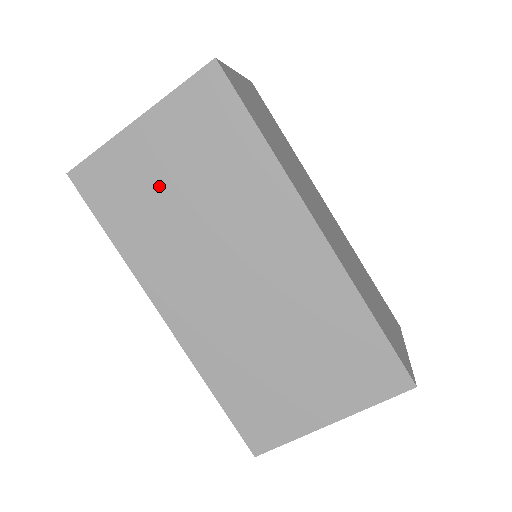
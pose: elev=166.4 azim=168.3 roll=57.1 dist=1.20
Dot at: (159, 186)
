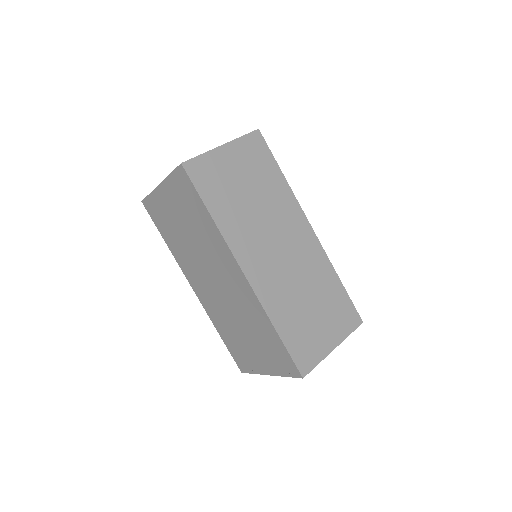
Dot at: (175, 222)
